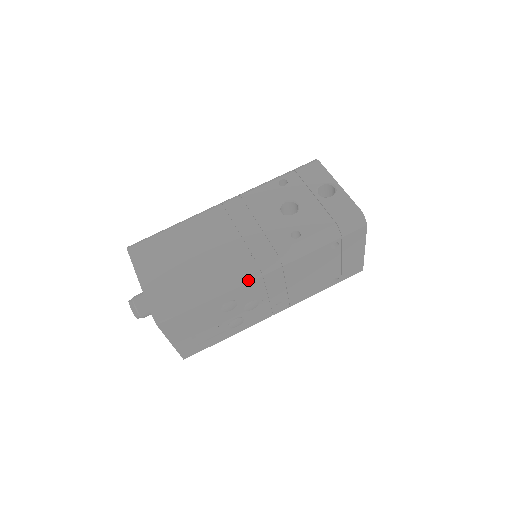
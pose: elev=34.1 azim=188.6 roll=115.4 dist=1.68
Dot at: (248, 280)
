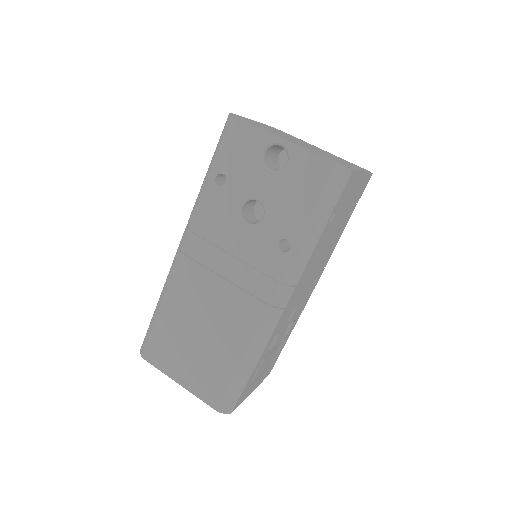
Dot at: (275, 323)
